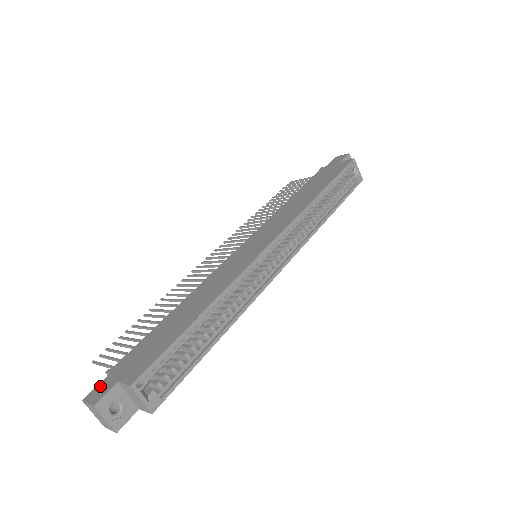
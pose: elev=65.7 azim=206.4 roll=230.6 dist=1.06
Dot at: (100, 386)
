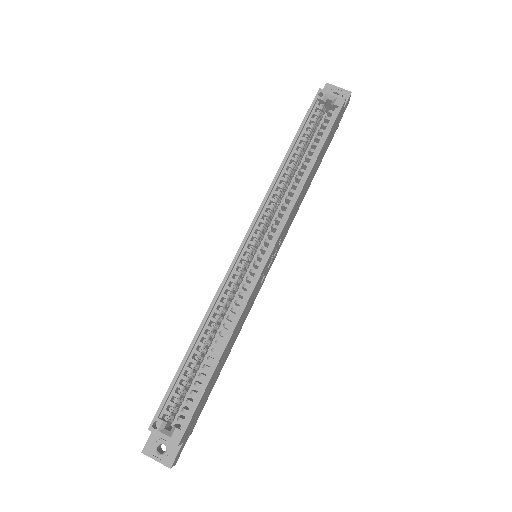
Dot at: occluded
